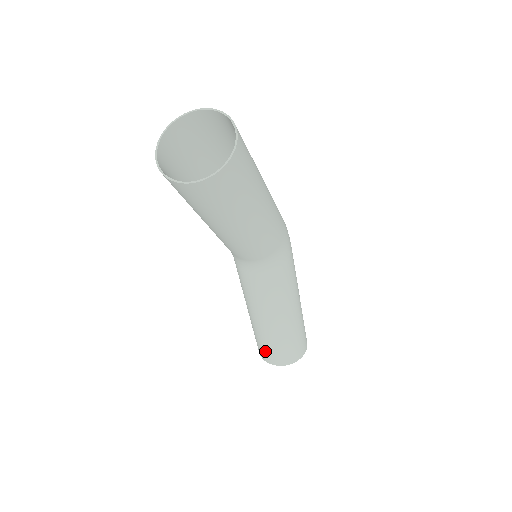
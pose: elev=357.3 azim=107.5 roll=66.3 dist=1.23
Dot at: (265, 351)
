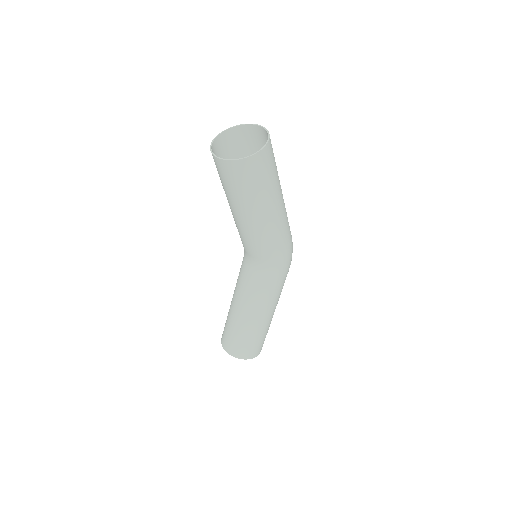
Dot at: (224, 331)
